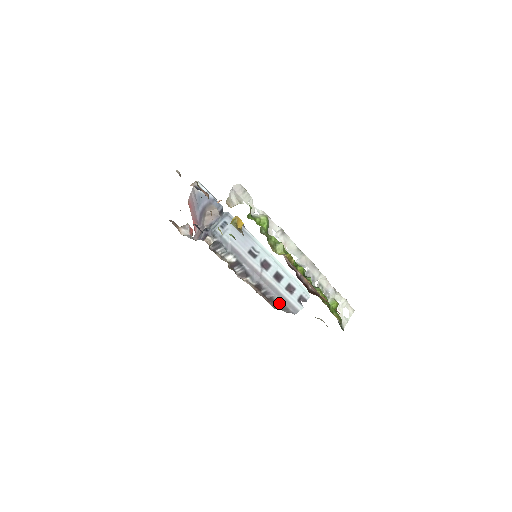
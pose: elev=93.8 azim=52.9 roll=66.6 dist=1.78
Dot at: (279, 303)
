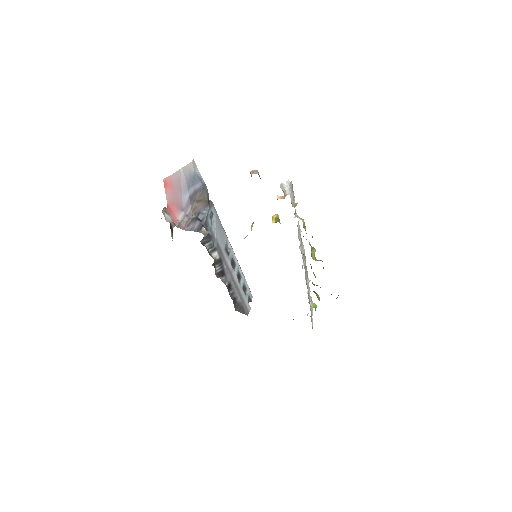
Dot at: (239, 304)
